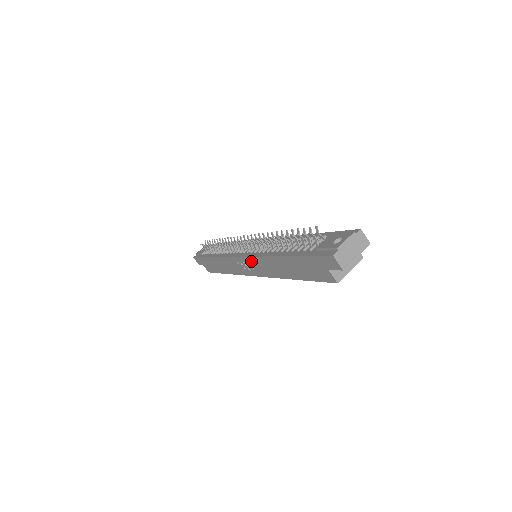
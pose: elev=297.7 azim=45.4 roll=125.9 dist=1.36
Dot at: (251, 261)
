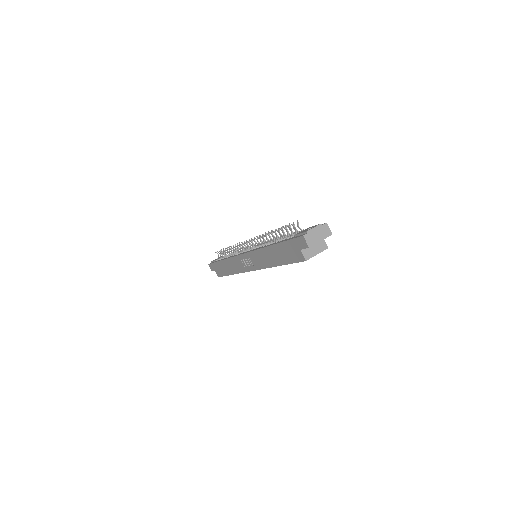
Dot at: (251, 256)
